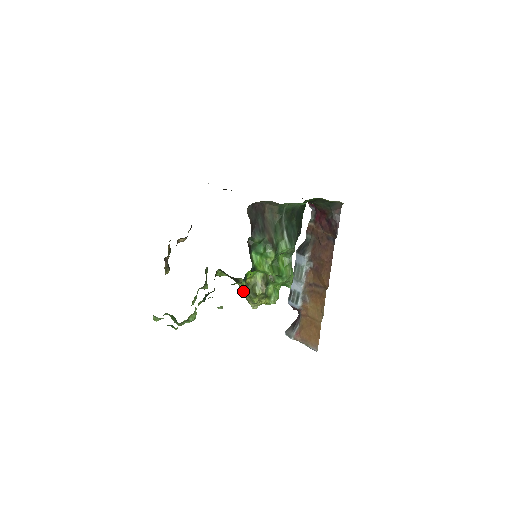
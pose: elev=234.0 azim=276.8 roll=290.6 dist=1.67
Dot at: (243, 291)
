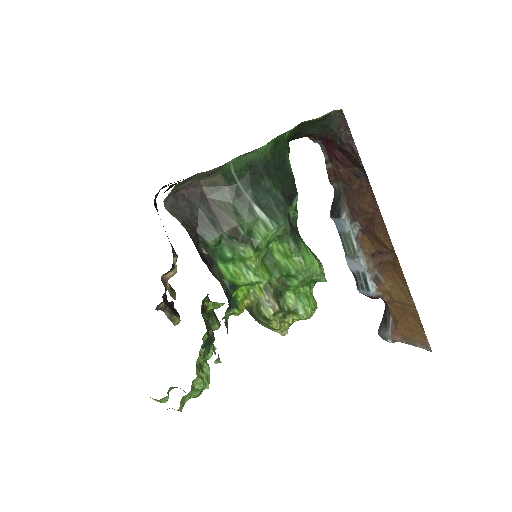
Dot at: occluded
